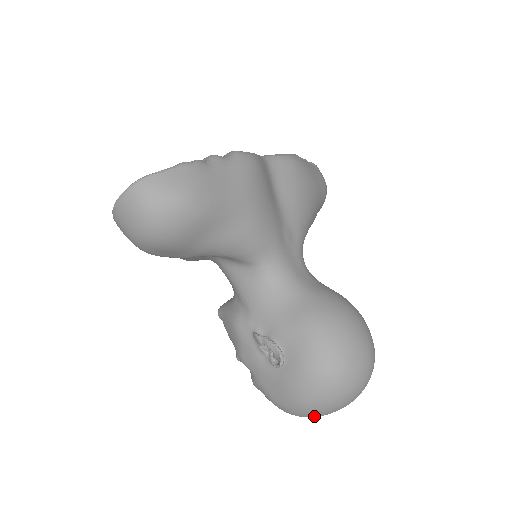
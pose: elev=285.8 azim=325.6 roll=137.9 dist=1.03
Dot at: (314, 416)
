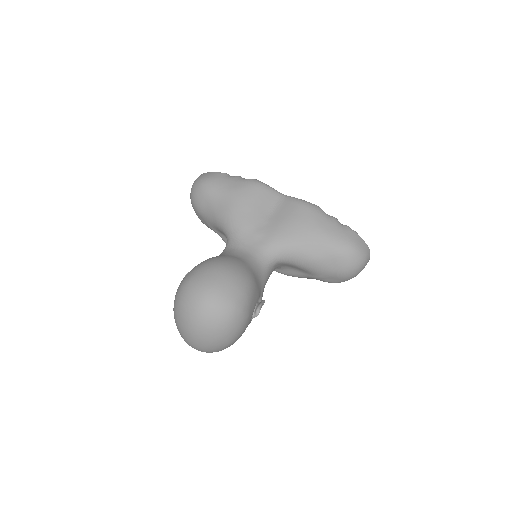
Dot at: (179, 330)
